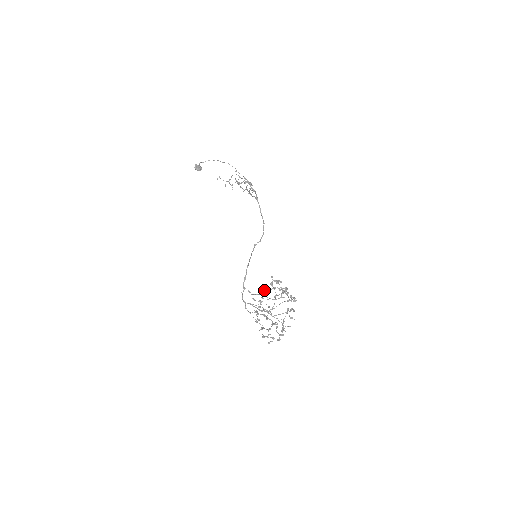
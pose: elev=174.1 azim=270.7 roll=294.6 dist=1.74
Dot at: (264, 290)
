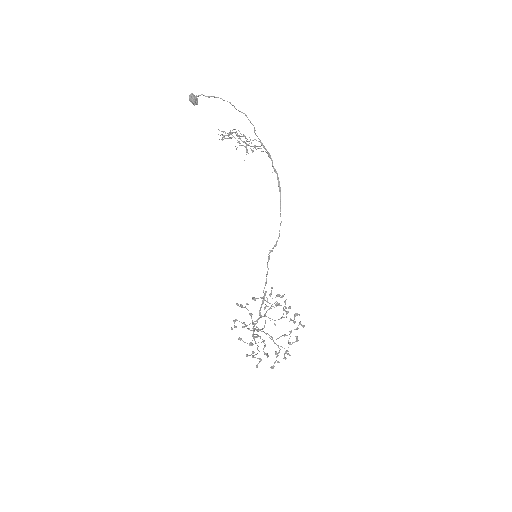
Dot at: (255, 298)
